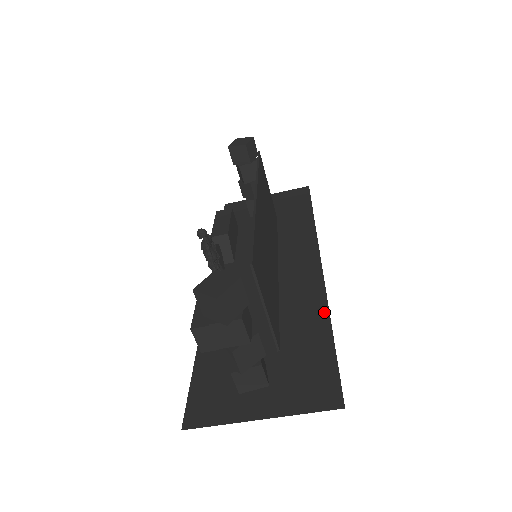
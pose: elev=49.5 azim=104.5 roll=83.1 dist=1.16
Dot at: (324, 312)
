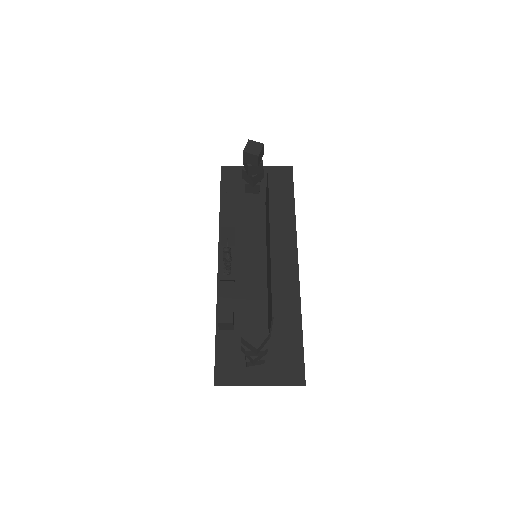
Dot at: (298, 313)
